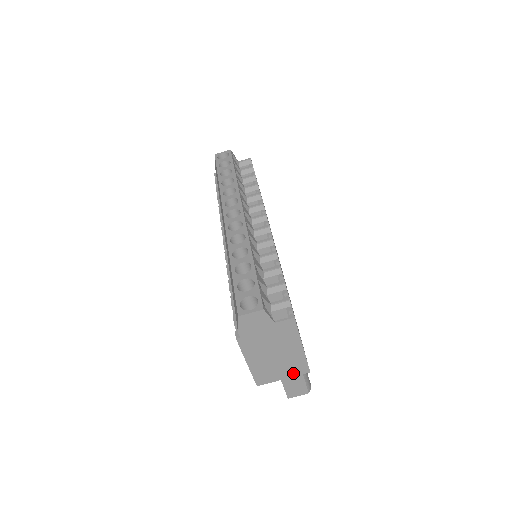
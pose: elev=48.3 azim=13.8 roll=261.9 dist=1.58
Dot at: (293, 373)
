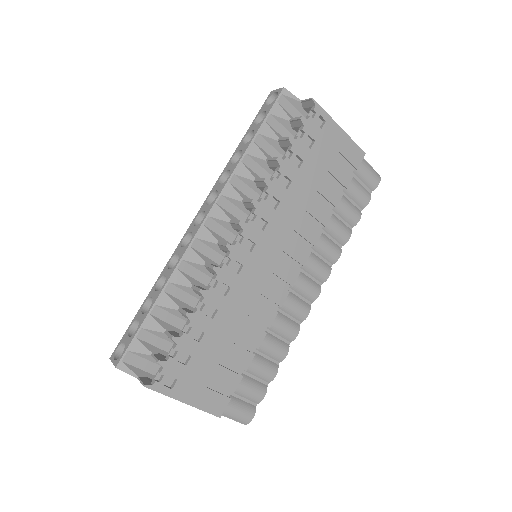
Dot at: occluded
